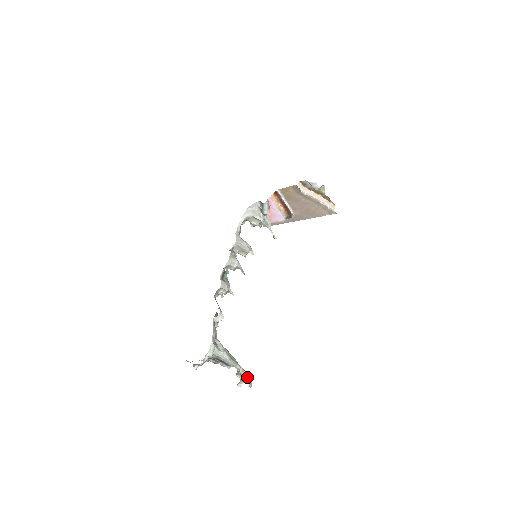
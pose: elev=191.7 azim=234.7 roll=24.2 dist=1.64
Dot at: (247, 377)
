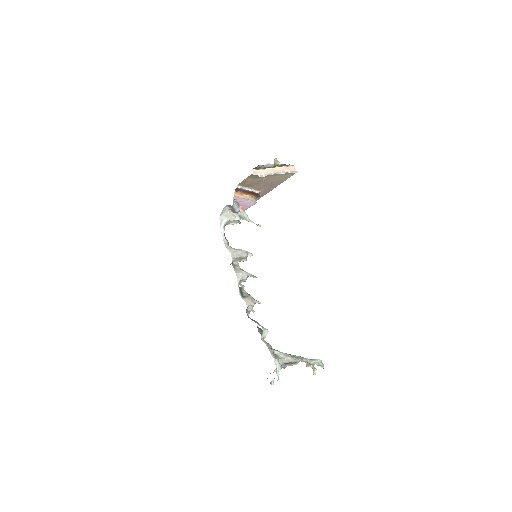
Dot at: (316, 362)
